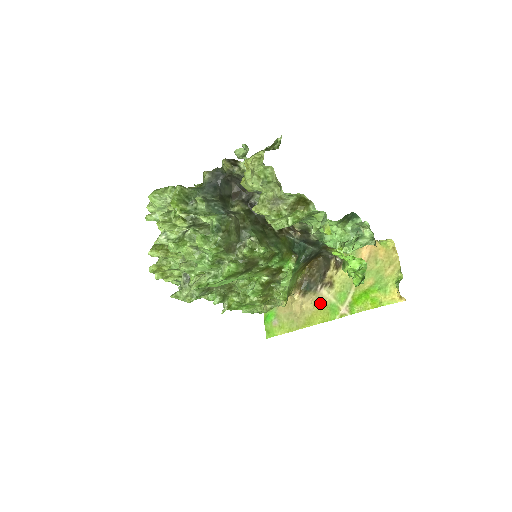
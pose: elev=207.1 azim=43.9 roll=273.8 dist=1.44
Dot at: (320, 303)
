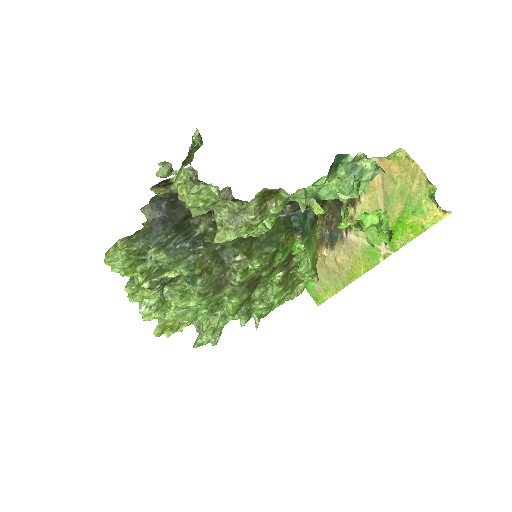
Dot at: (354, 251)
